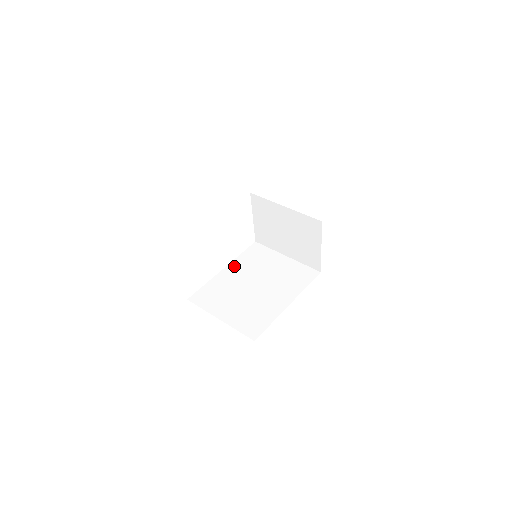
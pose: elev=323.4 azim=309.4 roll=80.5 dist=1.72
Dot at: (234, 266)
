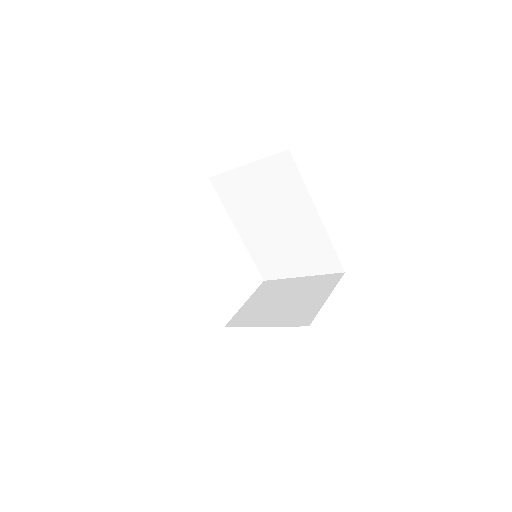
Dot at: occluded
